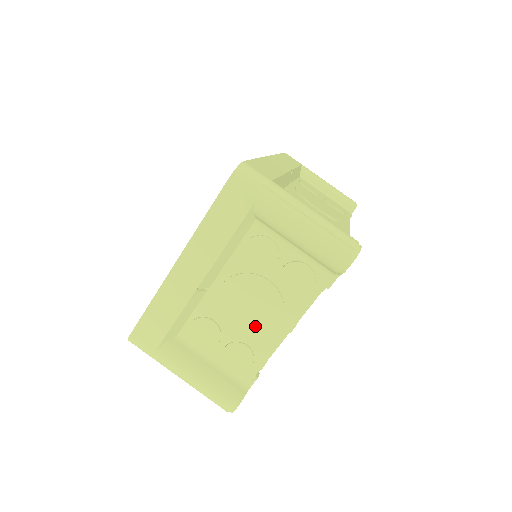
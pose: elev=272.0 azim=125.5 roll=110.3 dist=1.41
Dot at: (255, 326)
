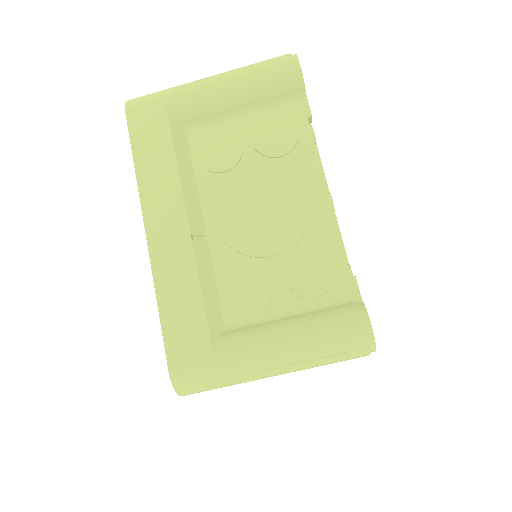
Dot at: (288, 220)
